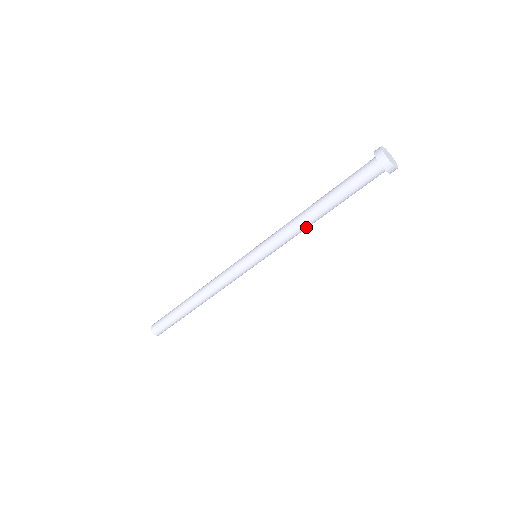
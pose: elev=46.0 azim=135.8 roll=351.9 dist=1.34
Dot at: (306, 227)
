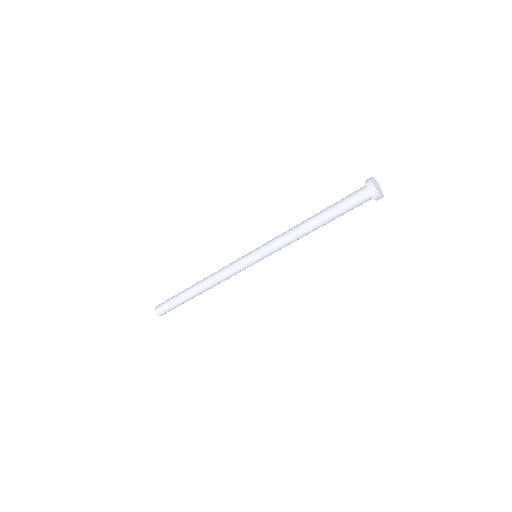
Dot at: (298, 233)
